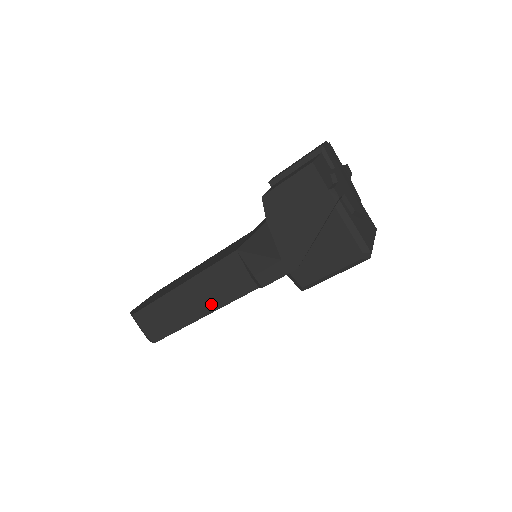
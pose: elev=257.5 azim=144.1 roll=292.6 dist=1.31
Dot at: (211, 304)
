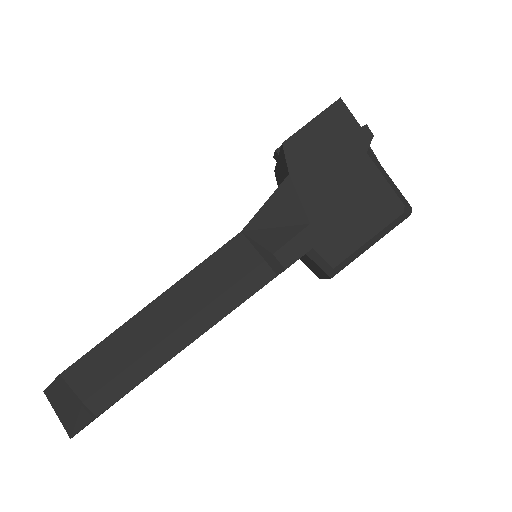
Dot at: (204, 317)
